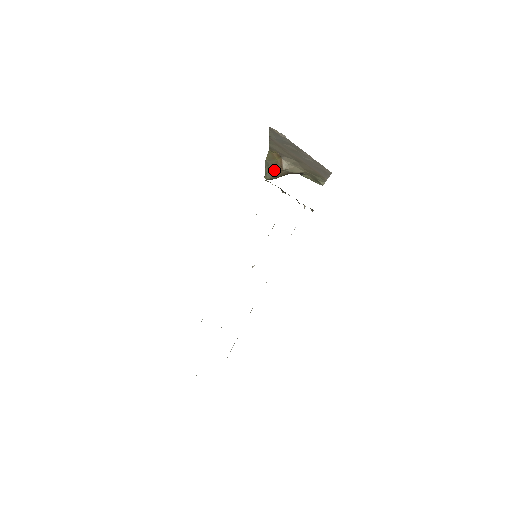
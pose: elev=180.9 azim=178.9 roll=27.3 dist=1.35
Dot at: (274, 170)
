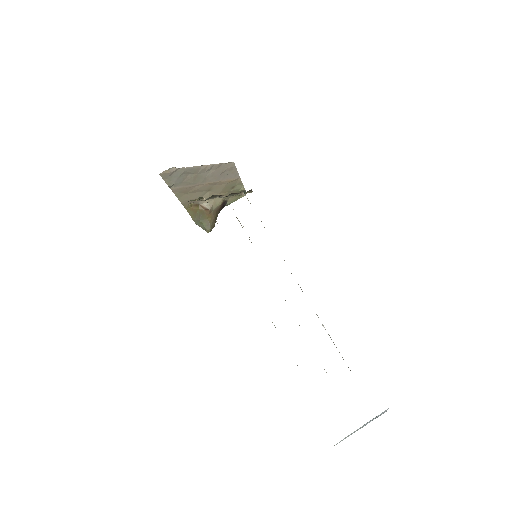
Dot at: (206, 219)
